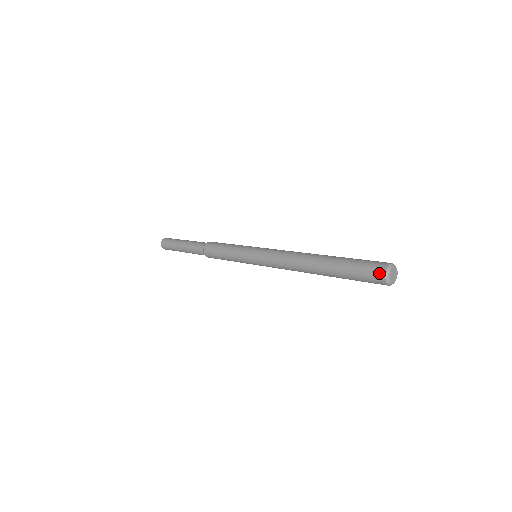
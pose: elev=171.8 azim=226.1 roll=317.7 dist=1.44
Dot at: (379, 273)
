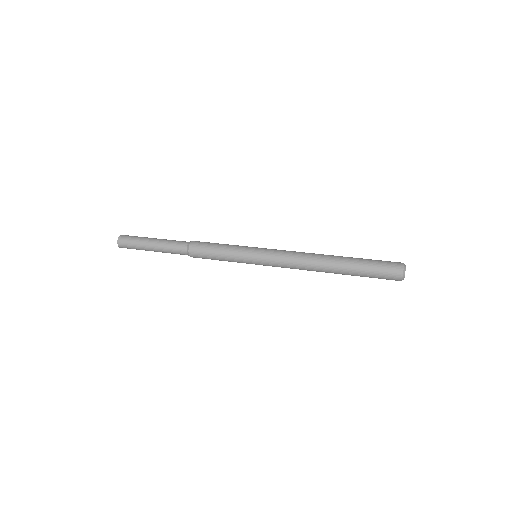
Dot at: (398, 268)
